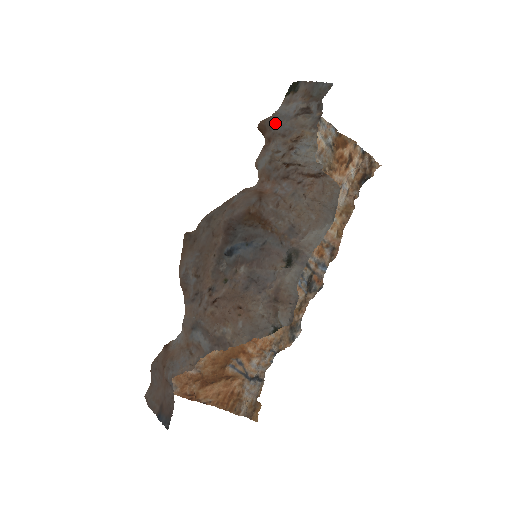
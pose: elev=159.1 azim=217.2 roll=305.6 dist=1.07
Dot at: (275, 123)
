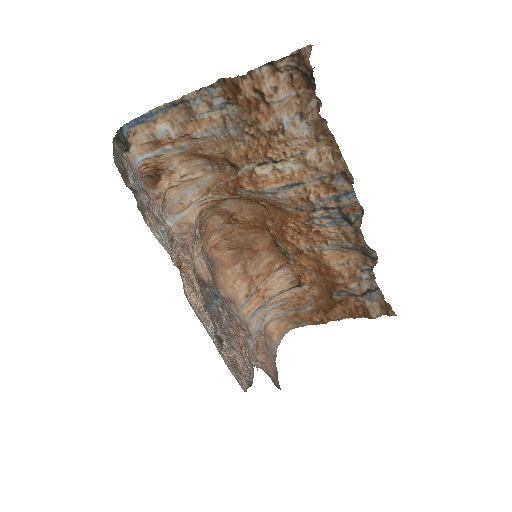
Dot at: (142, 190)
